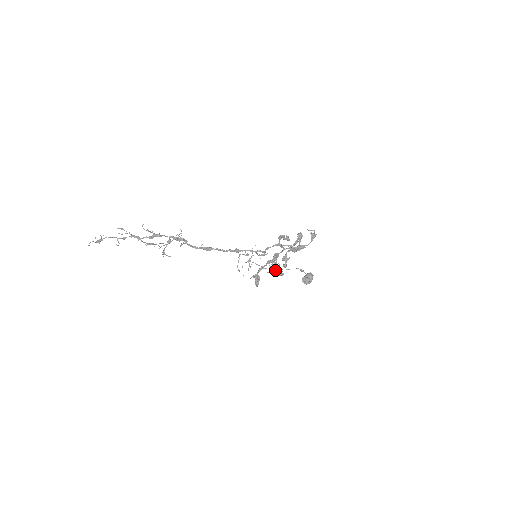
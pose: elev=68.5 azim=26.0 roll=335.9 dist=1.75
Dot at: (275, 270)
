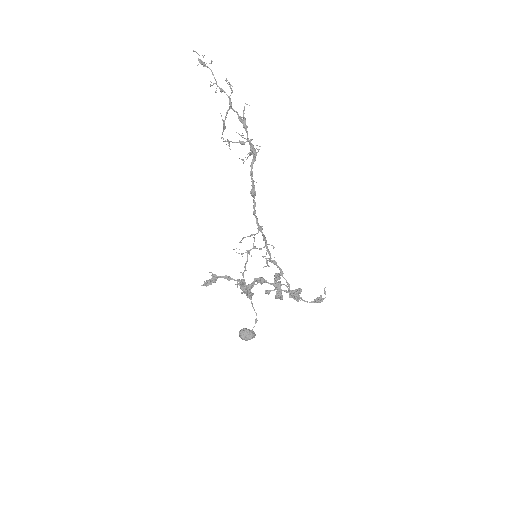
Dot at: (247, 288)
